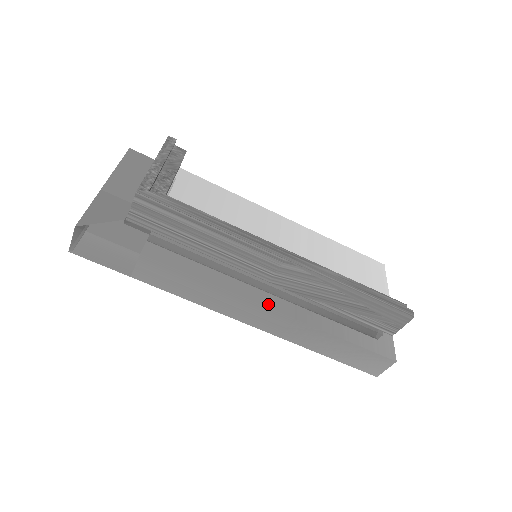
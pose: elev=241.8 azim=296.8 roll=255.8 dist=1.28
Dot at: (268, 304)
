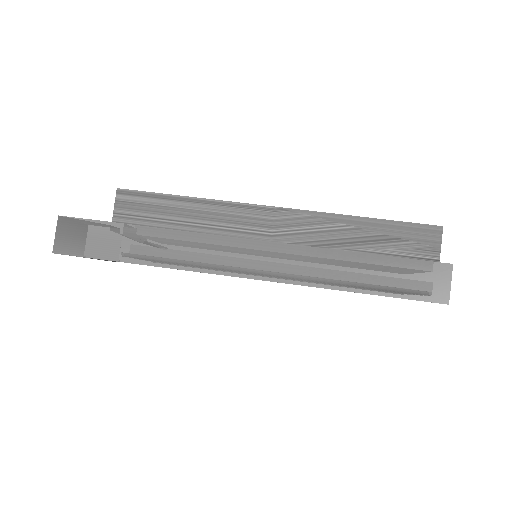
Dot at: (272, 242)
